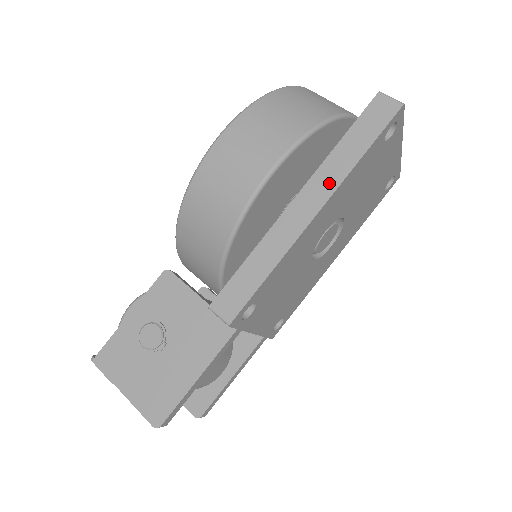
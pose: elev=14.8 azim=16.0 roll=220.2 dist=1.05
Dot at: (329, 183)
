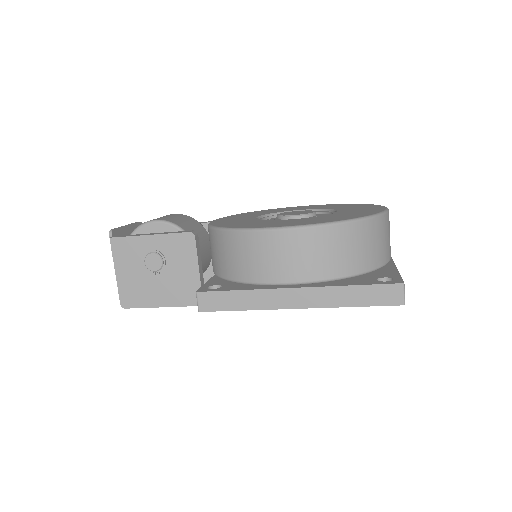
Dot at: (320, 301)
